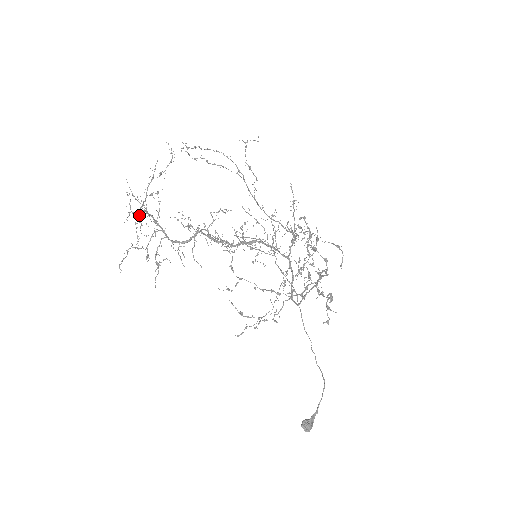
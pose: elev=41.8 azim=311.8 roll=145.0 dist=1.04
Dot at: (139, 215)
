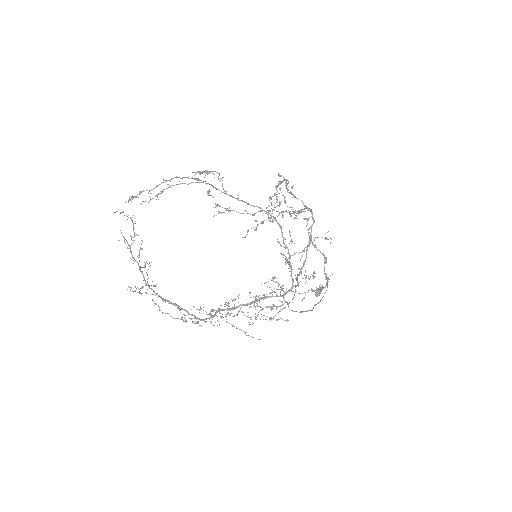
Dot at: occluded
